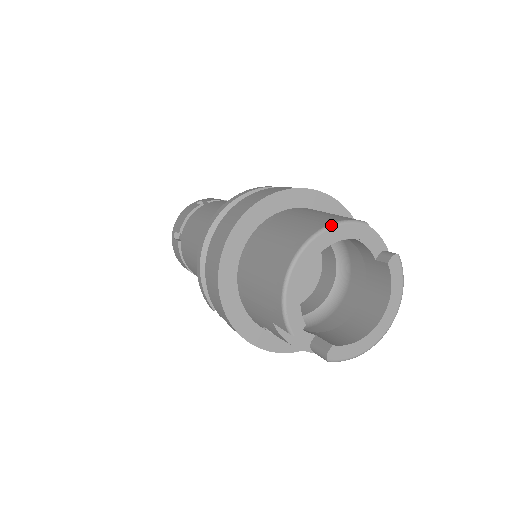
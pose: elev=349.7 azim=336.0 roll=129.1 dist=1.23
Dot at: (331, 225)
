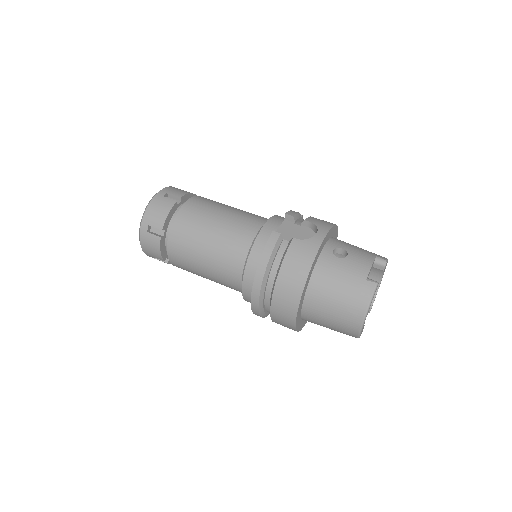
Dot at: occluded
